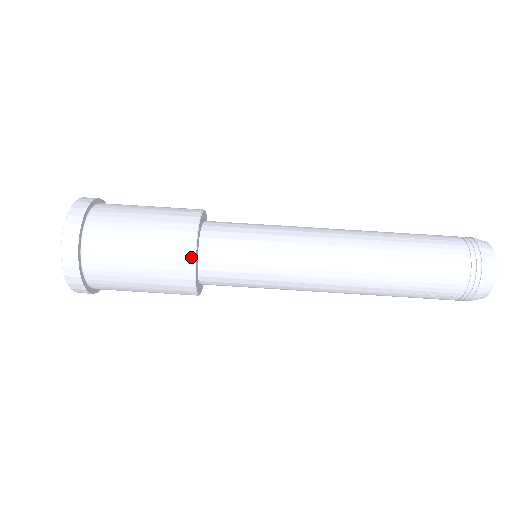
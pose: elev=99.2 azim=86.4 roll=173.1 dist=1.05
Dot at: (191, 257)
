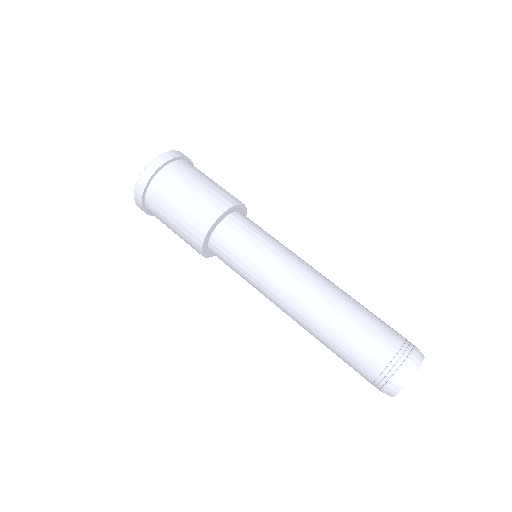
Dot at: (201, 237)
